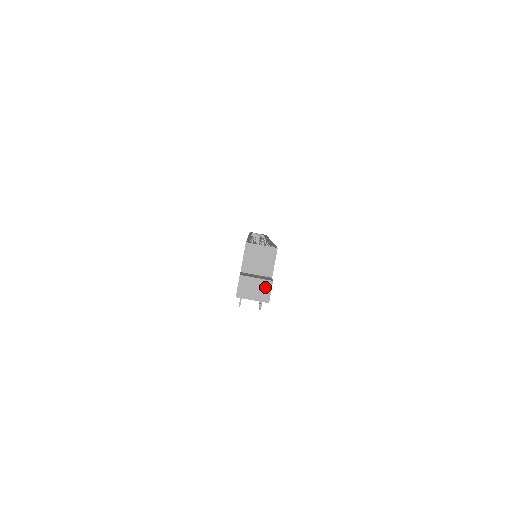
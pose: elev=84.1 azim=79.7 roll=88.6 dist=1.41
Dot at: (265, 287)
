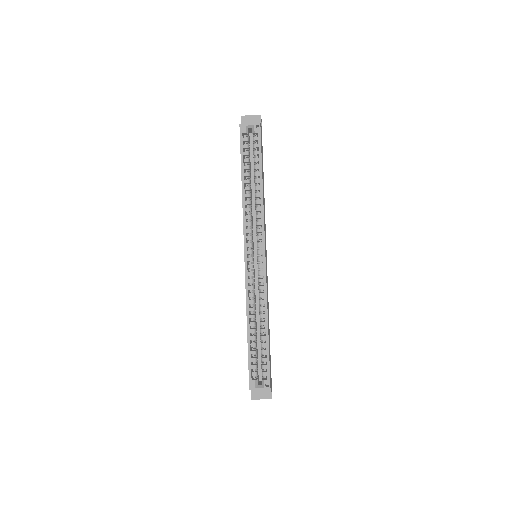
Dot at: (268, 398)
